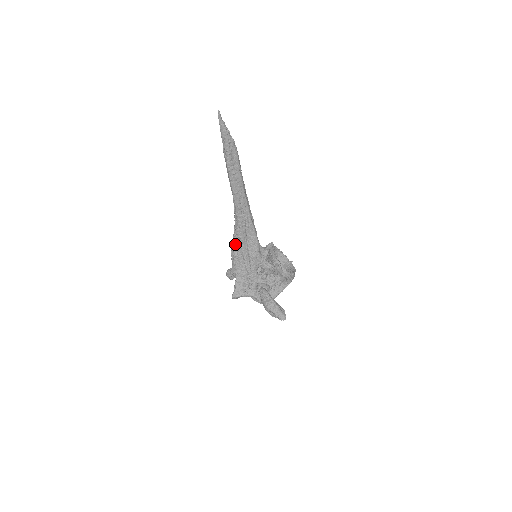
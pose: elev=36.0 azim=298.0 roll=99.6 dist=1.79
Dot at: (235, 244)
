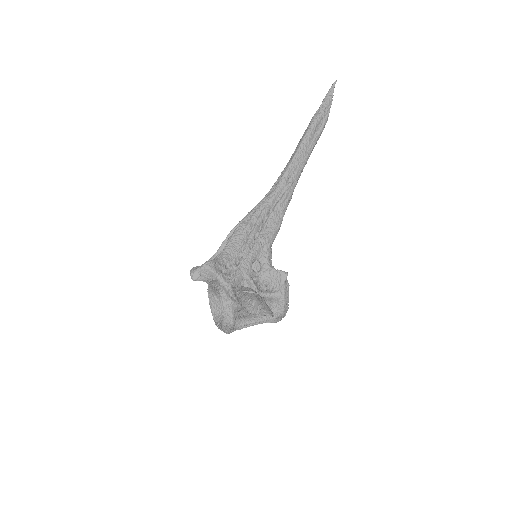
Dot at: (252, 213)
